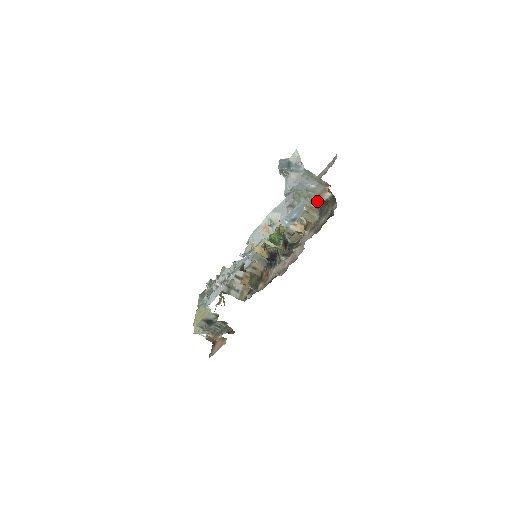
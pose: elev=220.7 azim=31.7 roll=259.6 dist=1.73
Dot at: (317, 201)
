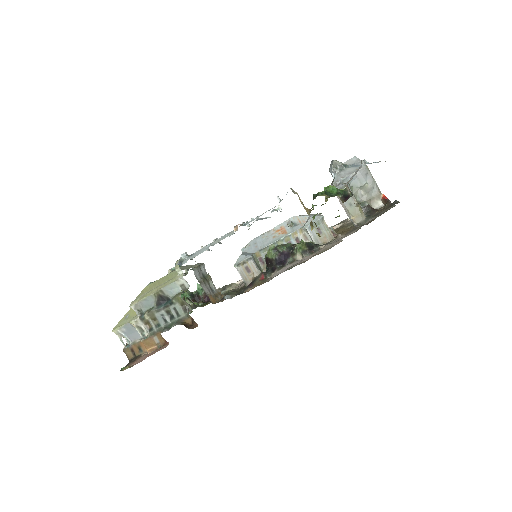
Dot at: (368, 203)
